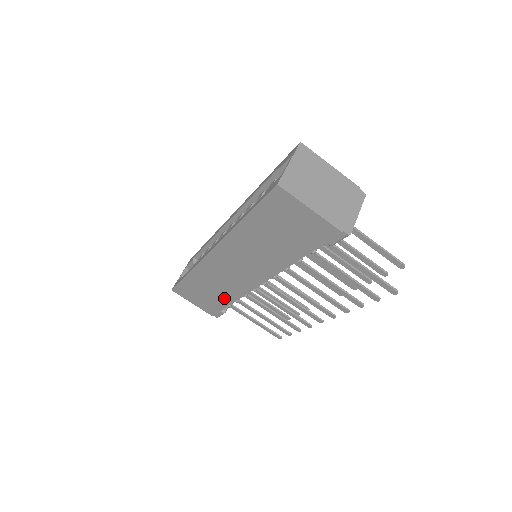
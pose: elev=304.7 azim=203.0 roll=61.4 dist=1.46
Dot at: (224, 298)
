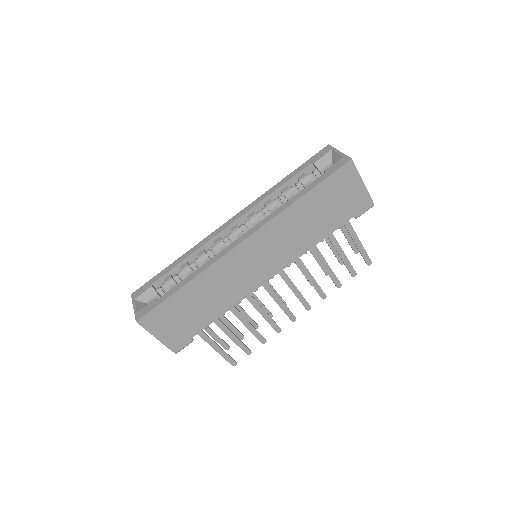
Dot at: (213, 312)
